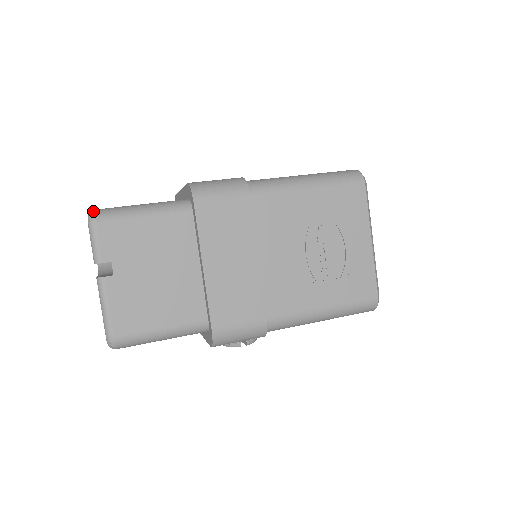
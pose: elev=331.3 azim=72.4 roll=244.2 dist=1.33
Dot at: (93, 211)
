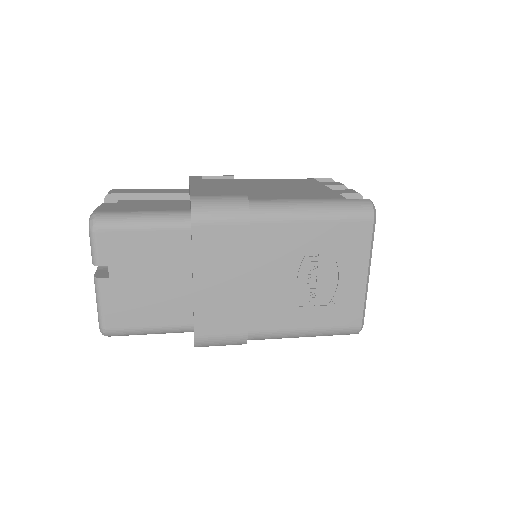
Dot at: (94, 215)
